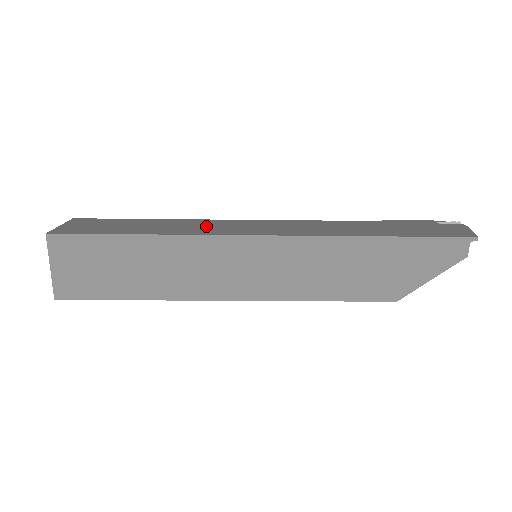
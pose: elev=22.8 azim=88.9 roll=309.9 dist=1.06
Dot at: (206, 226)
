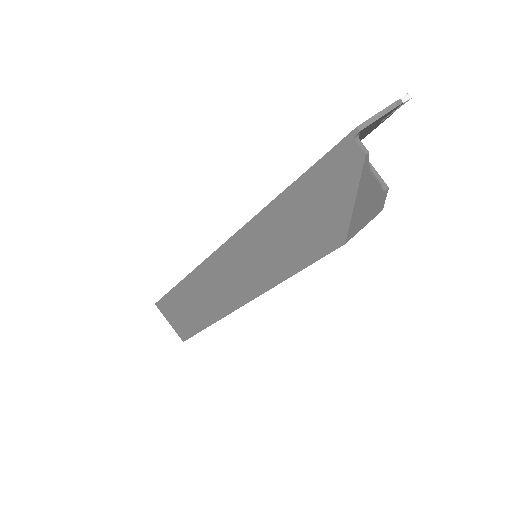
Dot at: occluded
